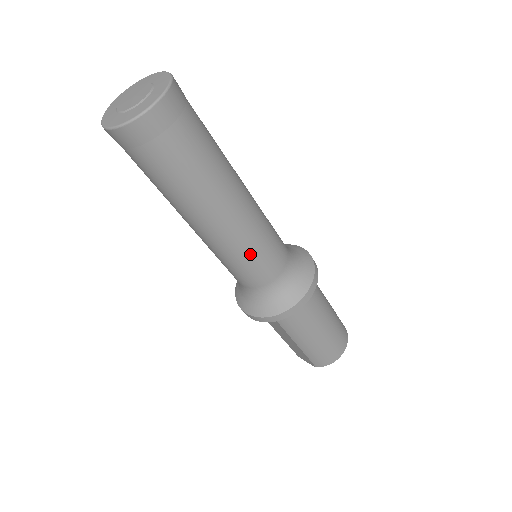
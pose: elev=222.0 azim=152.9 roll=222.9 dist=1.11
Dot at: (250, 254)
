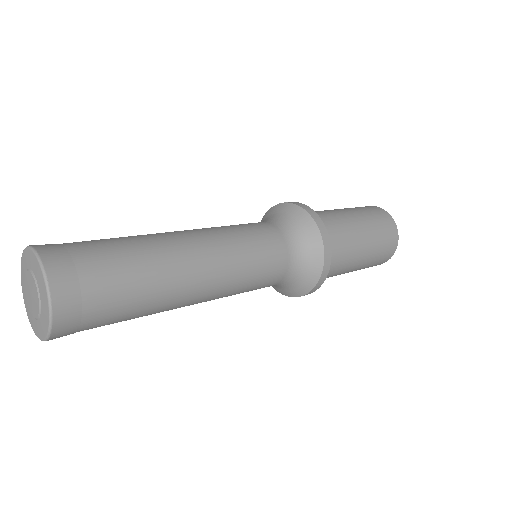
Dot at: (241, 292)
